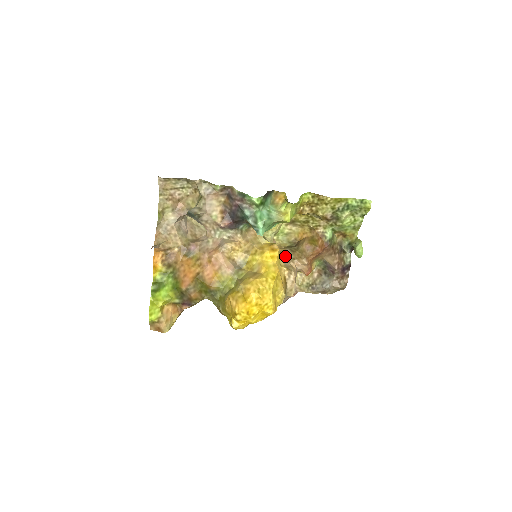
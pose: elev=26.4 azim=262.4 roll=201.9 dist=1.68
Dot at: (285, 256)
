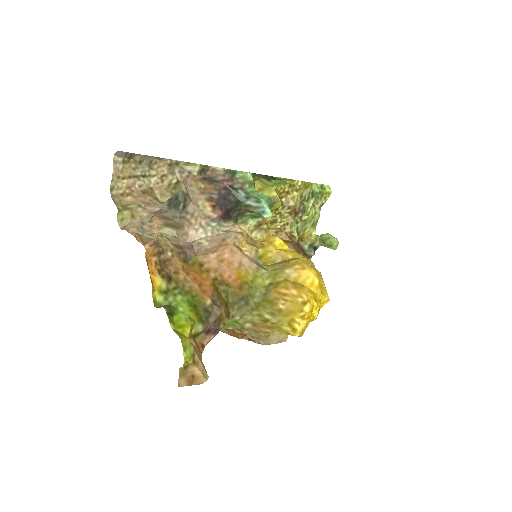
Dot at: occluded
